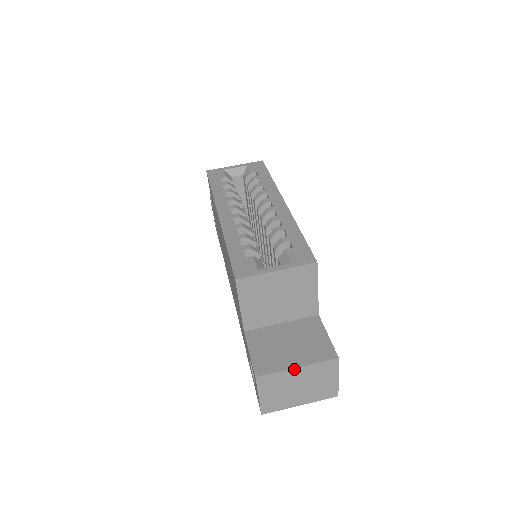
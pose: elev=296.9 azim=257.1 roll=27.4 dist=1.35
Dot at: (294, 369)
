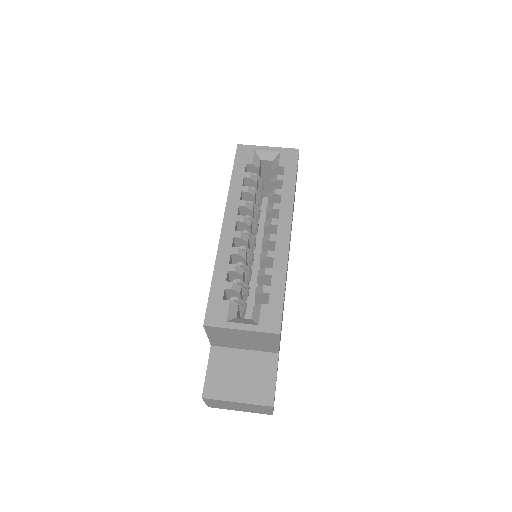
Dot at: (234, 402)
